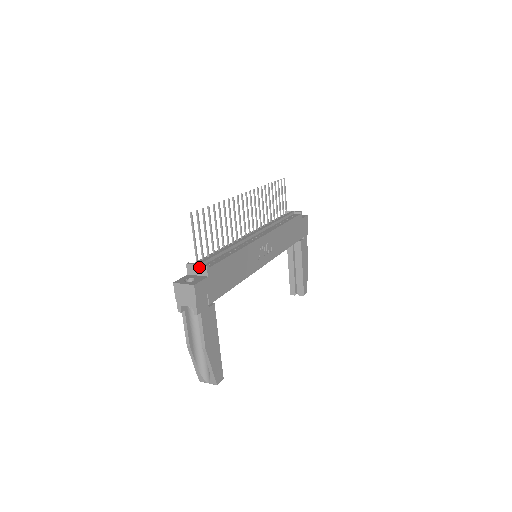
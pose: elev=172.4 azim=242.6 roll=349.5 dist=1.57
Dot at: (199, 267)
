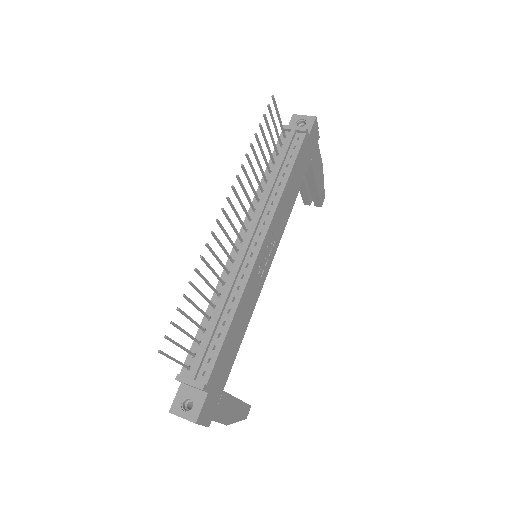
Dot at: occluded
